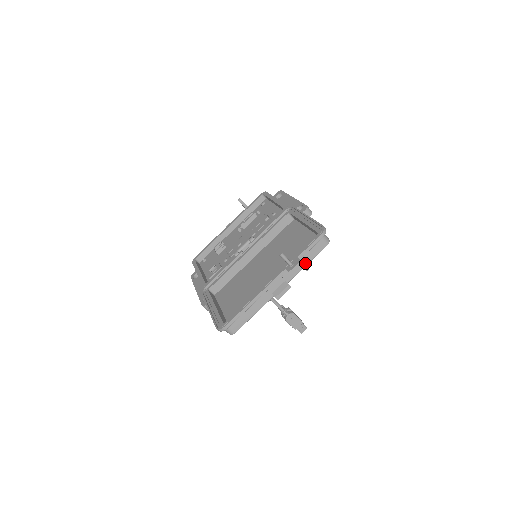
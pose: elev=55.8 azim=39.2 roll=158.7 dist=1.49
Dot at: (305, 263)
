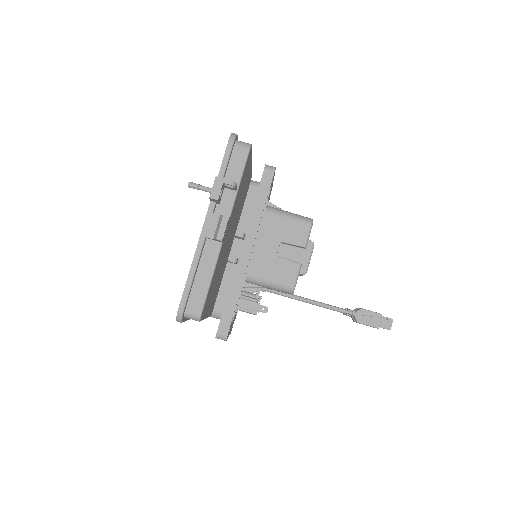
Dot at: occluded
